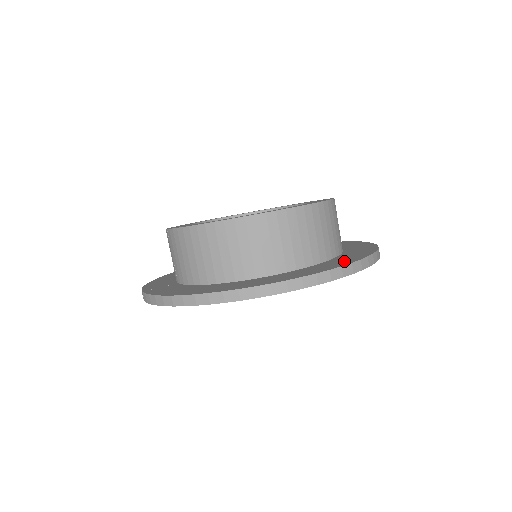
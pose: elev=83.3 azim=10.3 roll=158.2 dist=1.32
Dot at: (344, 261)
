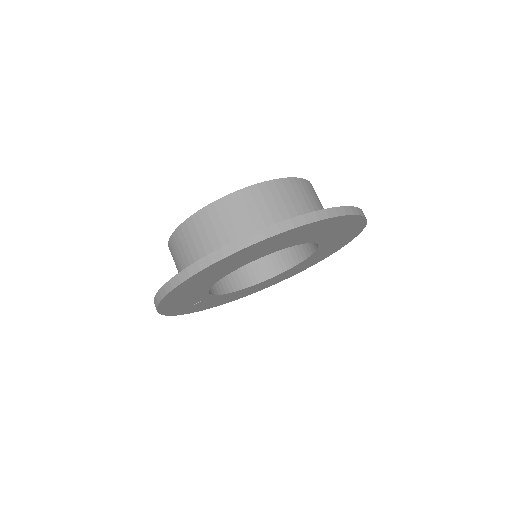
Dot at: occluded
